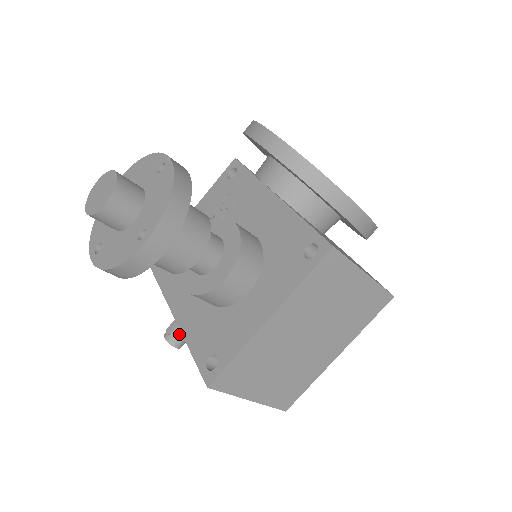
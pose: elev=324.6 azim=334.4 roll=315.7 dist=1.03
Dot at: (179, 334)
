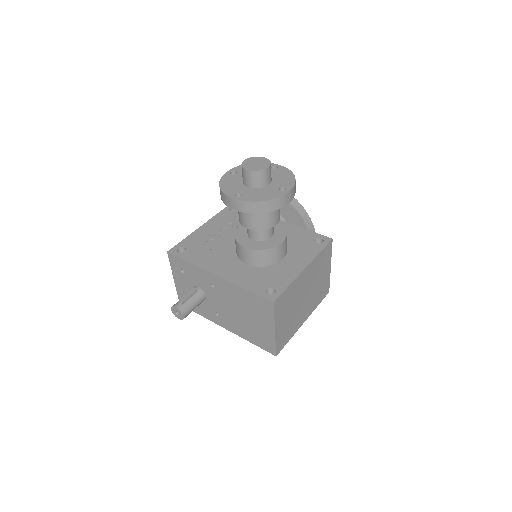
Dot at: (189, 305)
